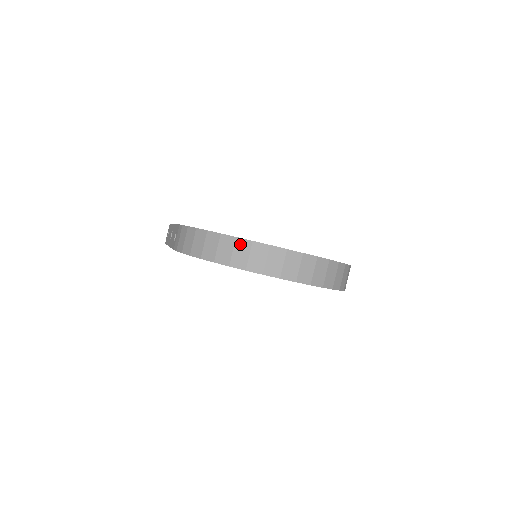
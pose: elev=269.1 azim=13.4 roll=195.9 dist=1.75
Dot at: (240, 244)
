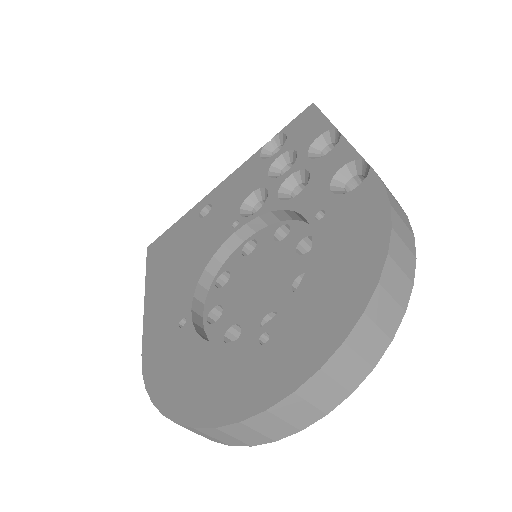
Dot at: (208, 432)
